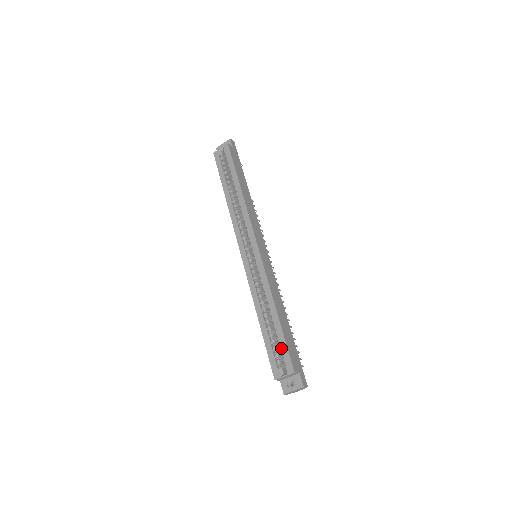
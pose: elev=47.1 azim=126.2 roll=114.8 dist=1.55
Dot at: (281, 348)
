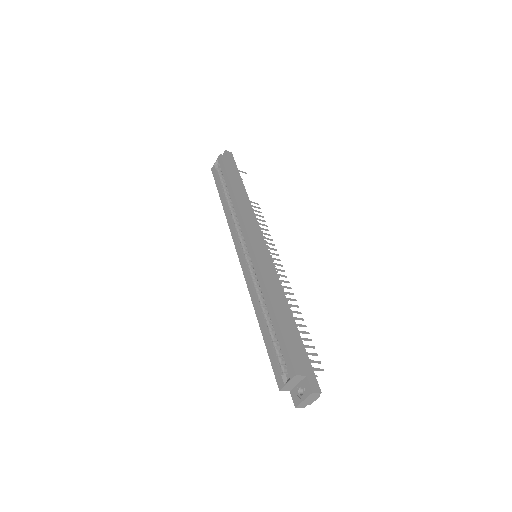
Dot at: (280, 349)
